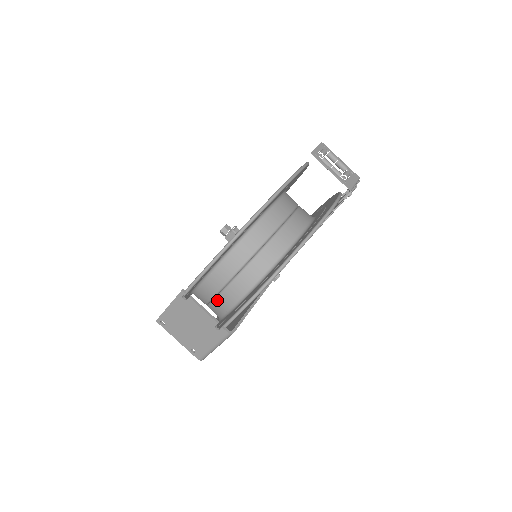
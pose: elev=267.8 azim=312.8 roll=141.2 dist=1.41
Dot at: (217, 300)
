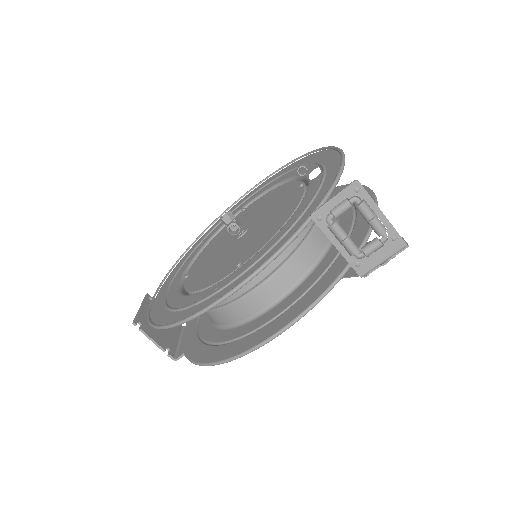
Dot at: occluded
